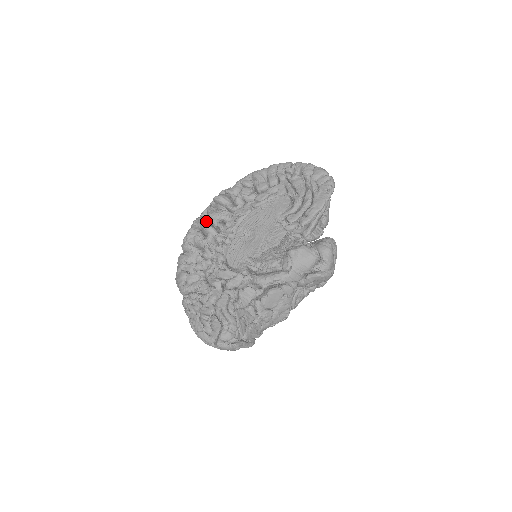
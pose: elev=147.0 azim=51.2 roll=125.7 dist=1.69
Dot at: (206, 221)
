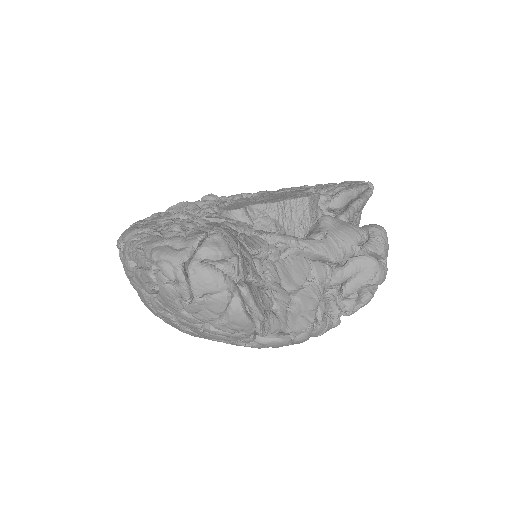
Dot at: occluded
